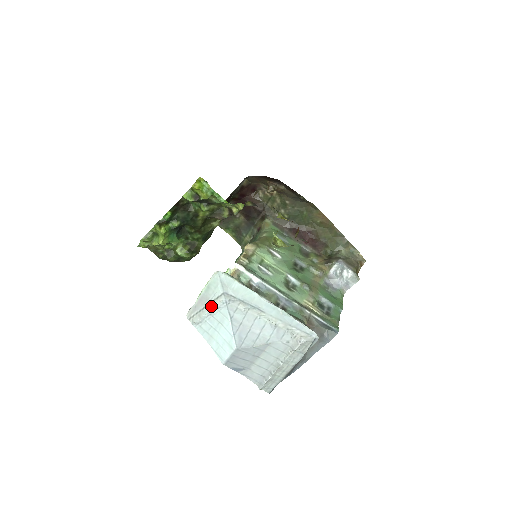
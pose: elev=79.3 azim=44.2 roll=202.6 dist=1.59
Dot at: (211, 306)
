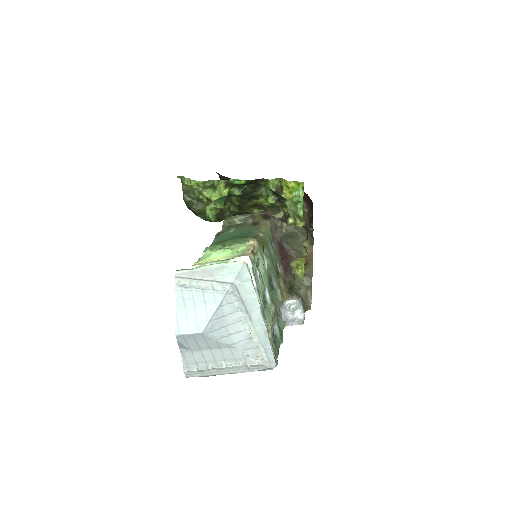
Dot at: (210, 284)
